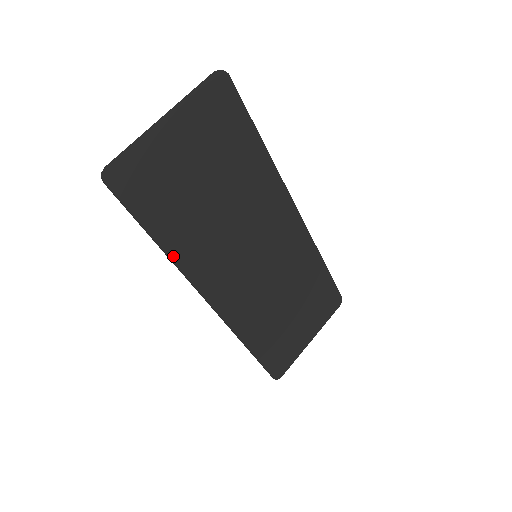
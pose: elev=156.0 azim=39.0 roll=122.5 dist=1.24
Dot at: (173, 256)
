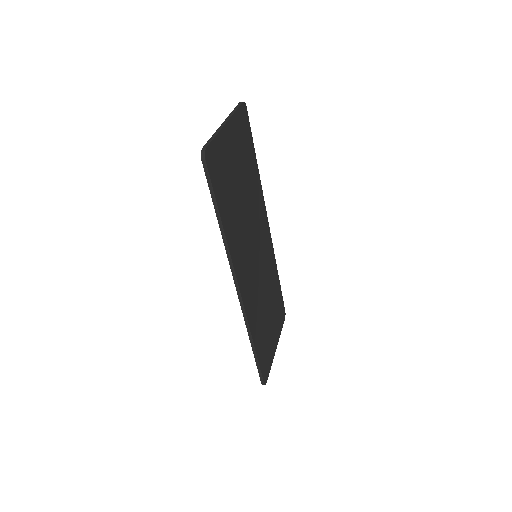
Dot at: (227, 238)
